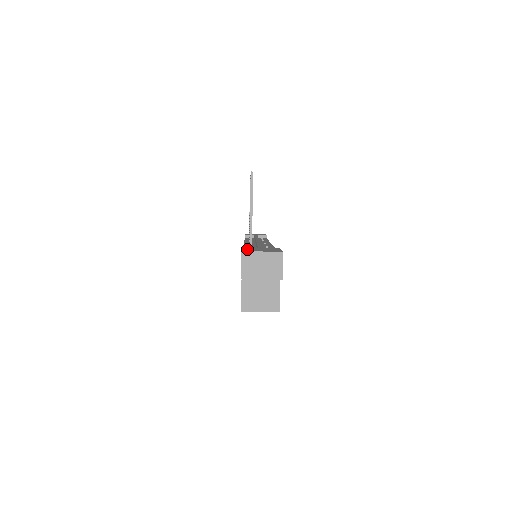
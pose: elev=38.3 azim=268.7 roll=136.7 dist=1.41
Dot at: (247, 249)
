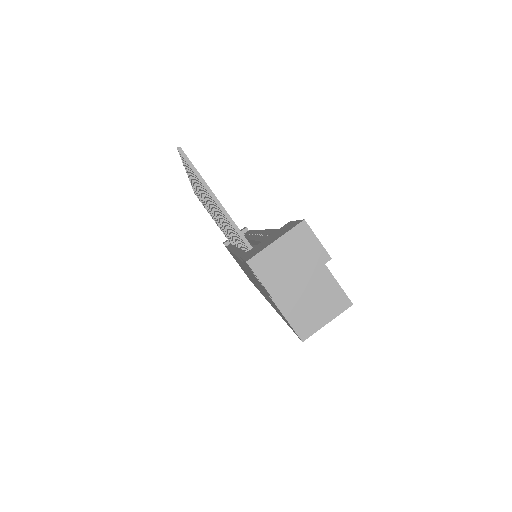
Dot at: (249, 253)
